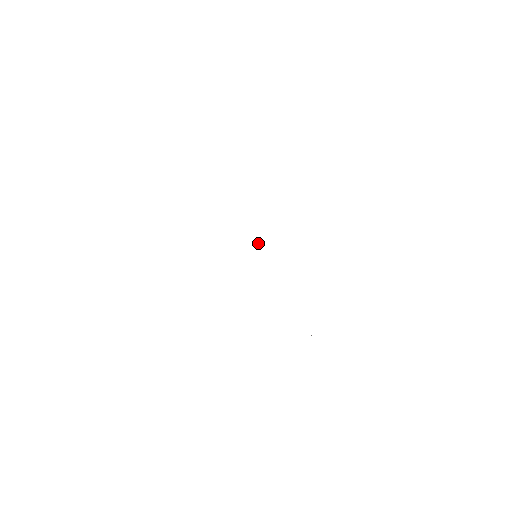
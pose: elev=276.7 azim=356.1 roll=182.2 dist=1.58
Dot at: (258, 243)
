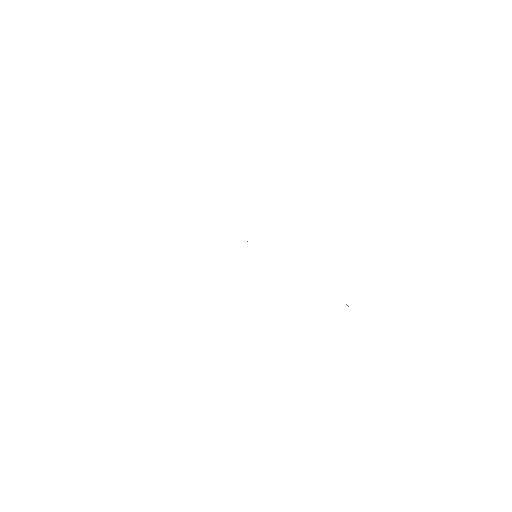
Dot at: occluded
